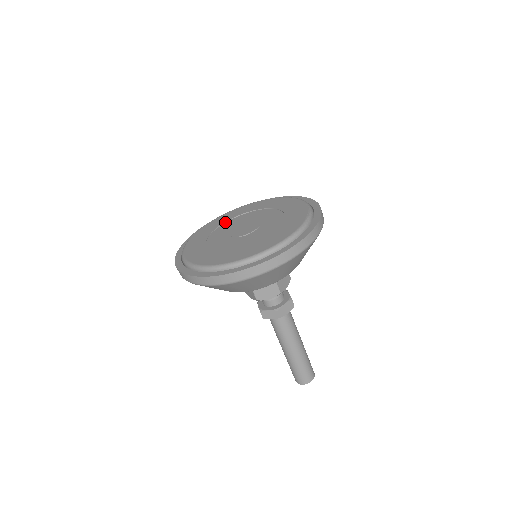
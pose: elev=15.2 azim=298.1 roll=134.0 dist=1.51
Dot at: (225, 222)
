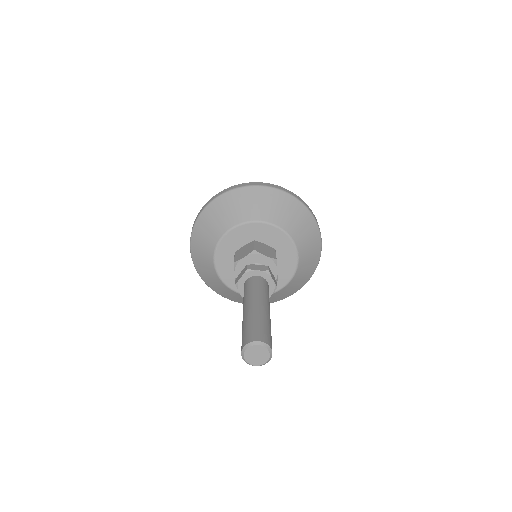
Dot at: occluded
